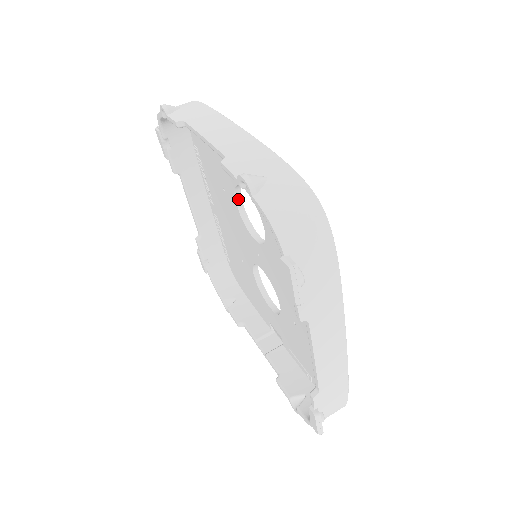
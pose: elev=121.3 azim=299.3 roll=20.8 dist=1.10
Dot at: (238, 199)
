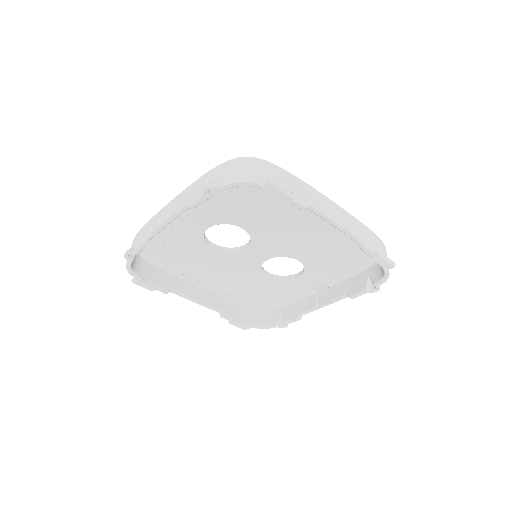
Dot at: (212, 246)
